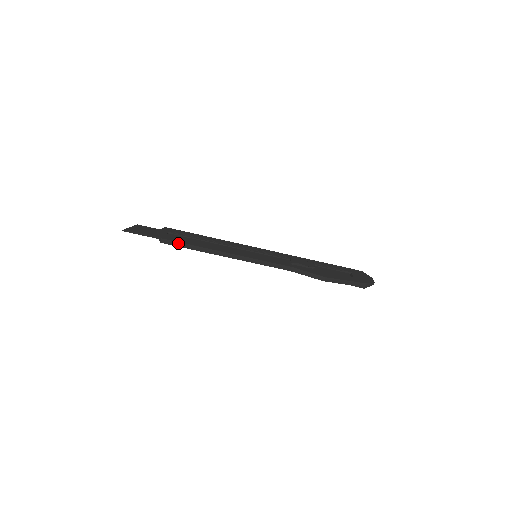
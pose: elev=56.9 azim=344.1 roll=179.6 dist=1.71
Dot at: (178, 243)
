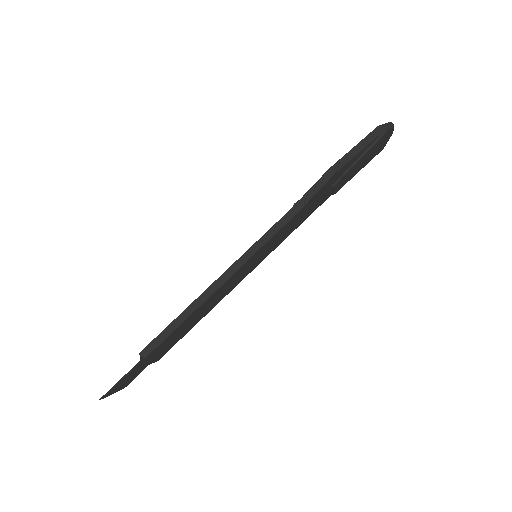
Dot at: (160, 336)
